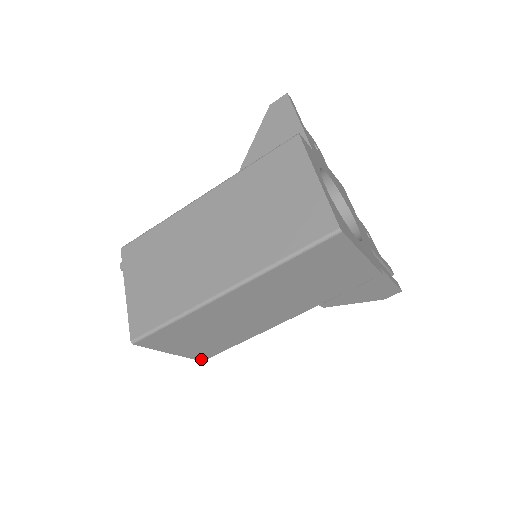
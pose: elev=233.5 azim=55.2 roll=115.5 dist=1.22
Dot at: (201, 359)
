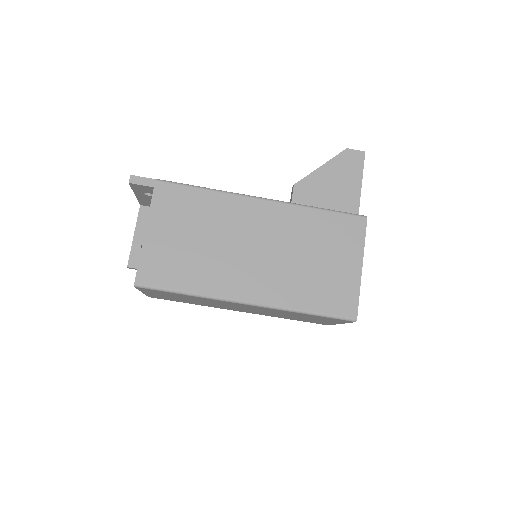
Dot at: (151, 297)
